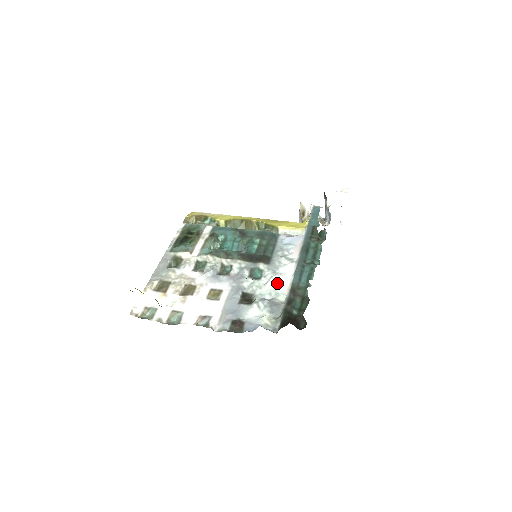
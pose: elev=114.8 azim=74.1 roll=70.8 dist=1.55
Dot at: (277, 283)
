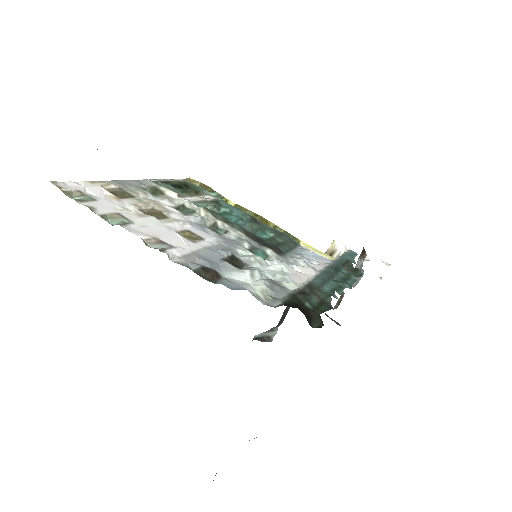
Dot at: (288, 271)
